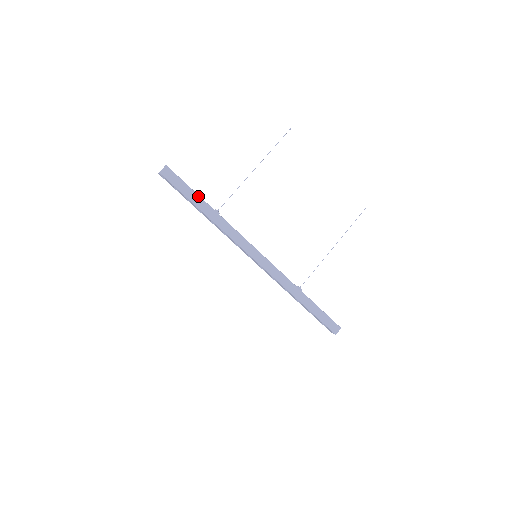
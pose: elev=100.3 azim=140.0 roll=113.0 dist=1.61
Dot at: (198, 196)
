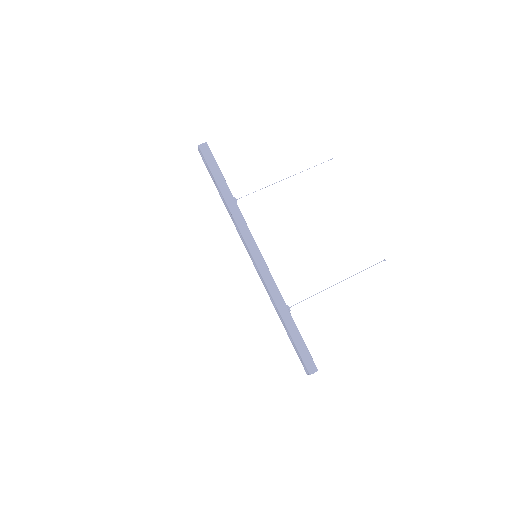
Dot at: (223, 178)
